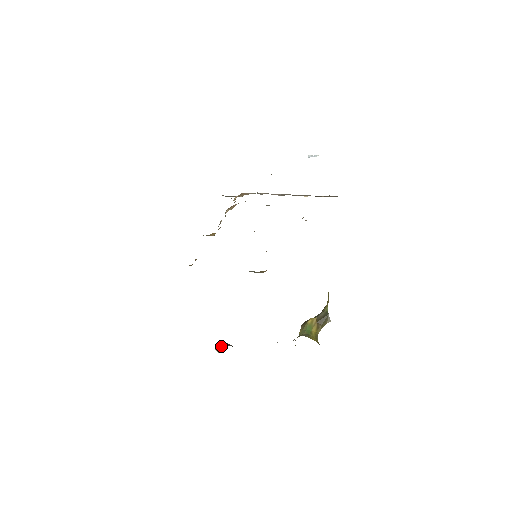
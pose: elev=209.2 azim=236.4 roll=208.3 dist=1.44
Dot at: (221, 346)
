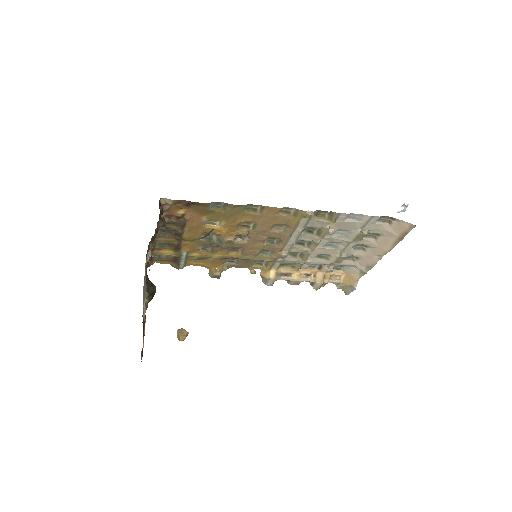
Dot at: (180, 329)
